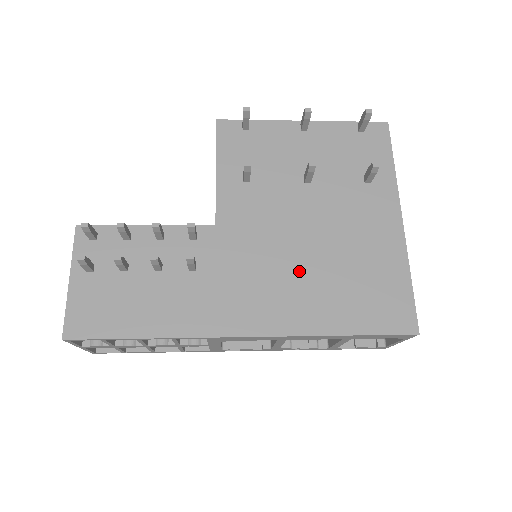
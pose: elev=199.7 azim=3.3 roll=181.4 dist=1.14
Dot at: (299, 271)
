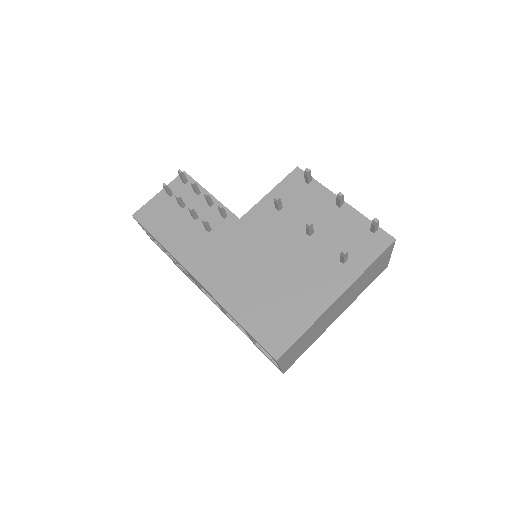
Dot at: (253, 274)
